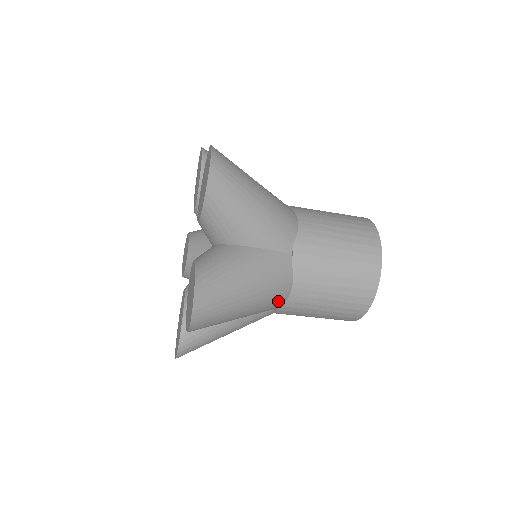
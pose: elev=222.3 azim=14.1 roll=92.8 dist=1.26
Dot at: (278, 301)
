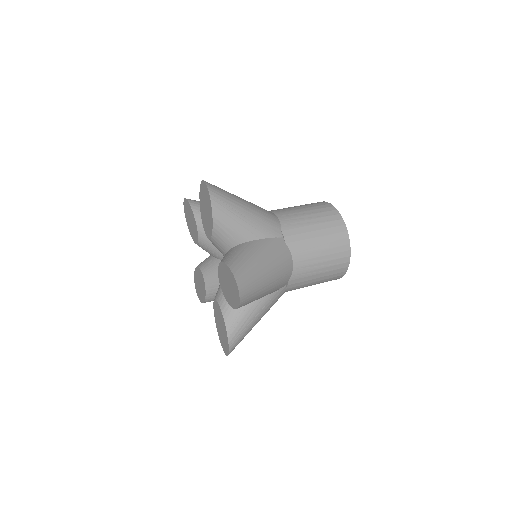
Dot at: occluded
